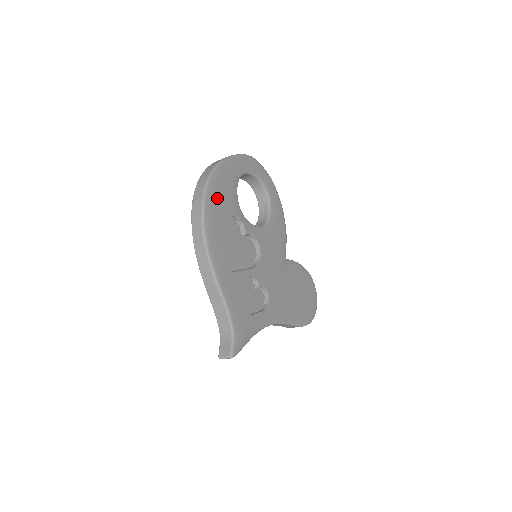
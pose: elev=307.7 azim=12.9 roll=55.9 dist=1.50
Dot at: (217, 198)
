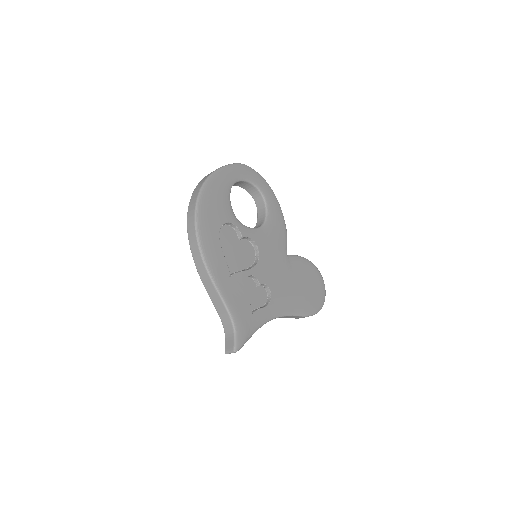
Dot at: (209, 209)
